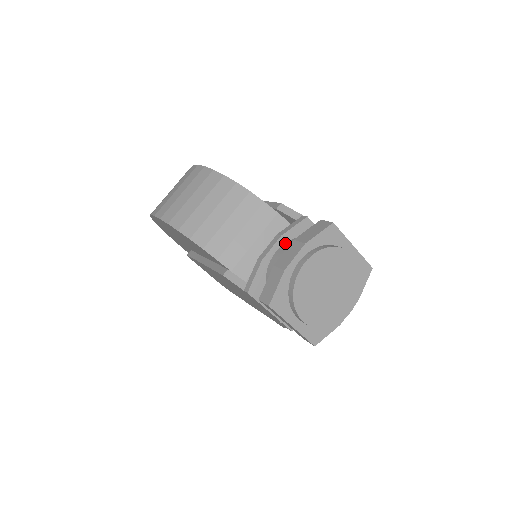
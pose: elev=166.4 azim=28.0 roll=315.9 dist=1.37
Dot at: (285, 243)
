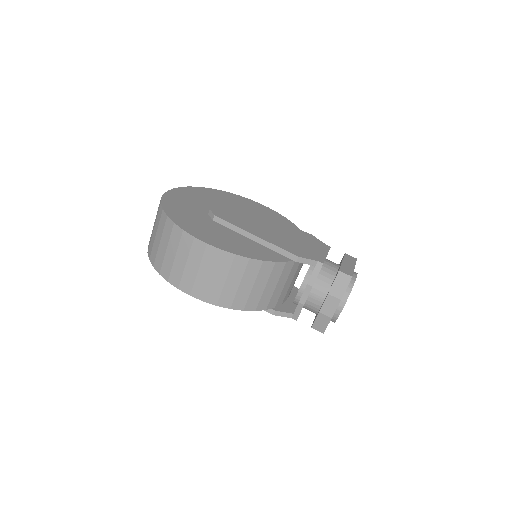
Dot at: (313, 286)
